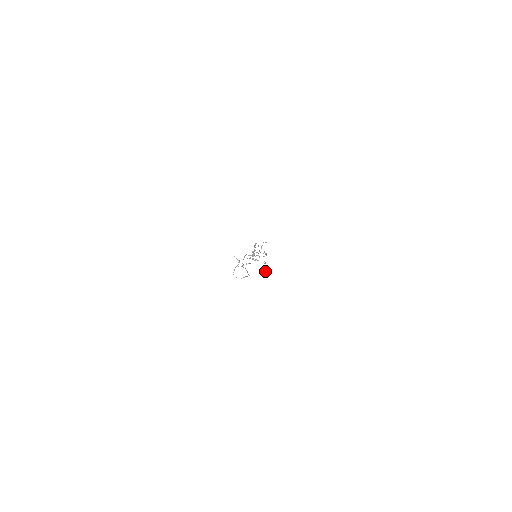
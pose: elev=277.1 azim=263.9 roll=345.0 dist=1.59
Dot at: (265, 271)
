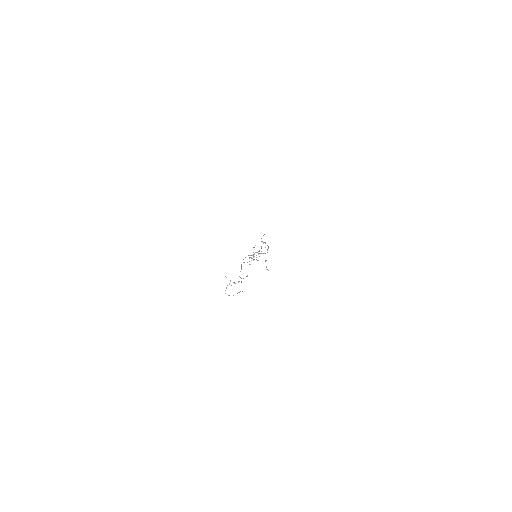
Dot at: (266, 269)
